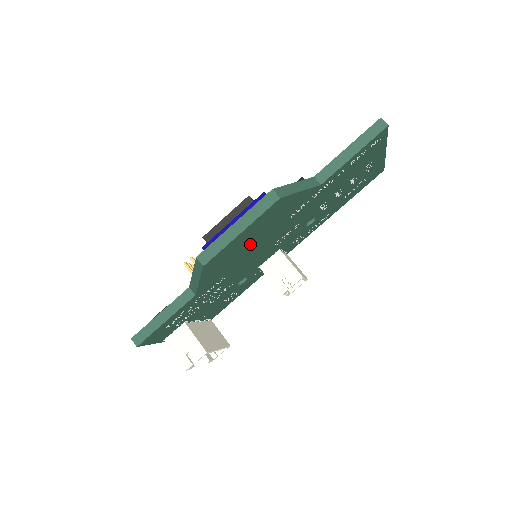
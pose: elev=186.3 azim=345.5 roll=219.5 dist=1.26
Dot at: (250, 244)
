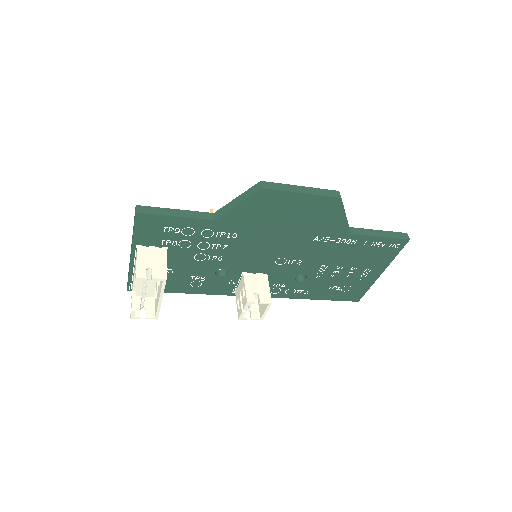
Dot at: (283, 223)
